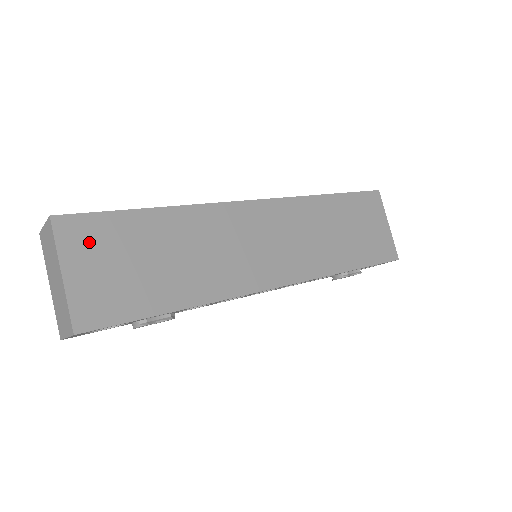
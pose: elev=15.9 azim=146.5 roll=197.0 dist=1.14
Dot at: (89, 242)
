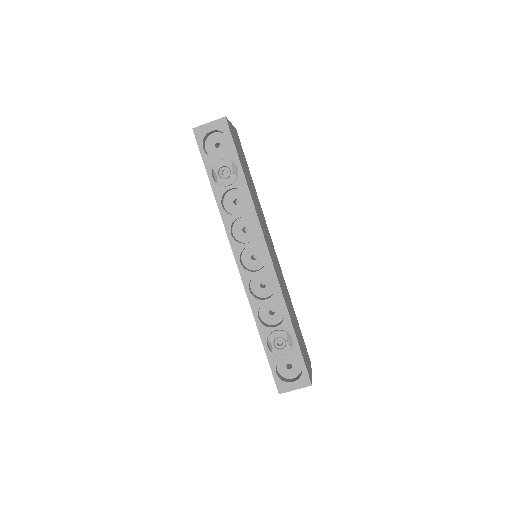
Dot at: (239, 142)
